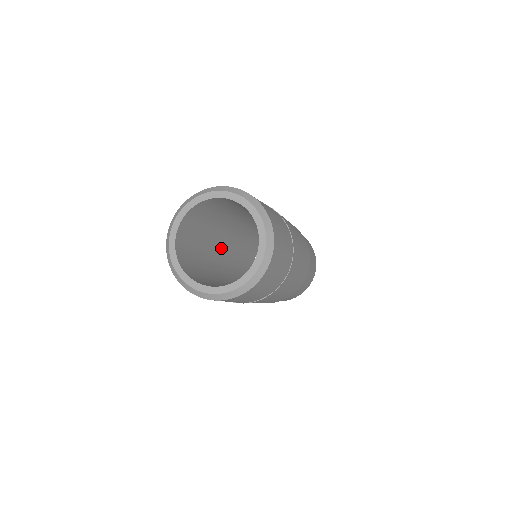
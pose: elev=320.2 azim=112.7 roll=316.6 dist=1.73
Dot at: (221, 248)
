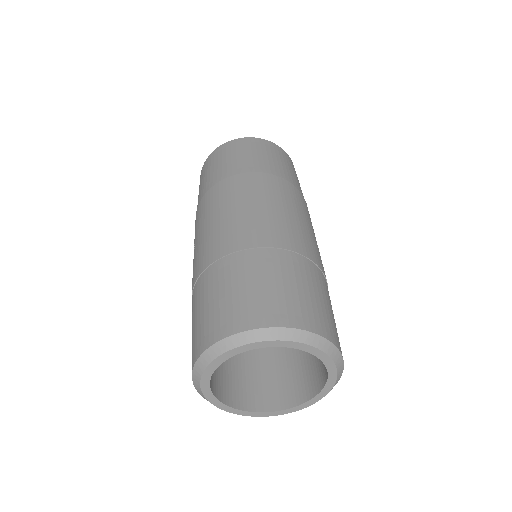
Dot at: occluded
